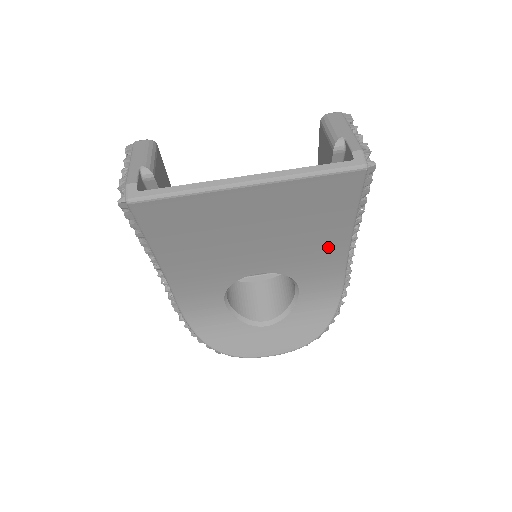
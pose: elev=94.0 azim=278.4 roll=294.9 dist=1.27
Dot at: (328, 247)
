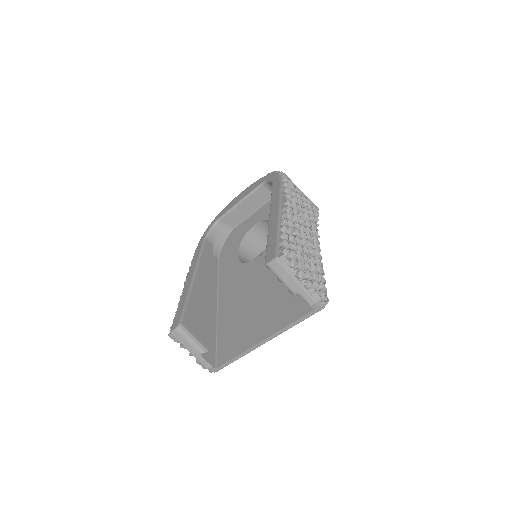
Dot at: occluded
